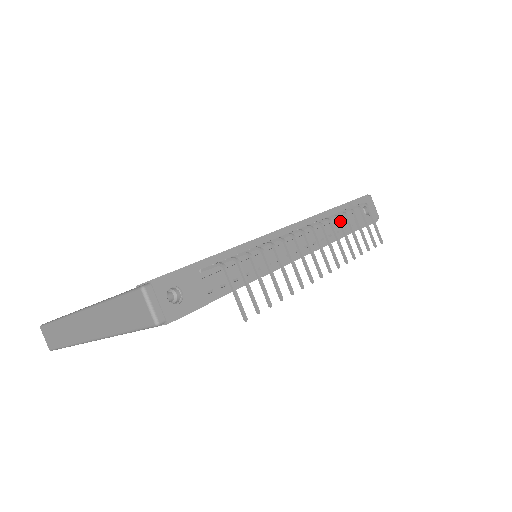
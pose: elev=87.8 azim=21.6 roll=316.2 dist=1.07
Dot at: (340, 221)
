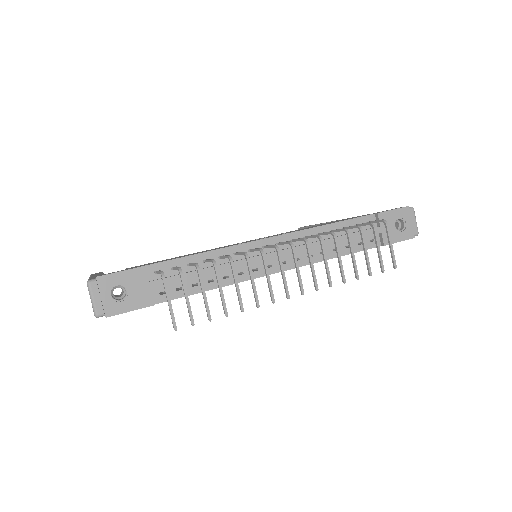
Dot at: (335, 240)
